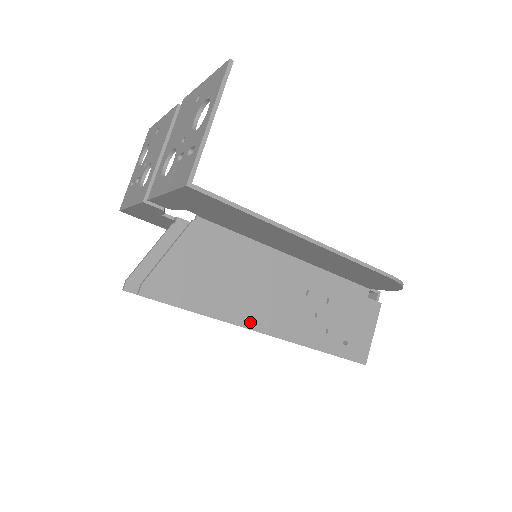
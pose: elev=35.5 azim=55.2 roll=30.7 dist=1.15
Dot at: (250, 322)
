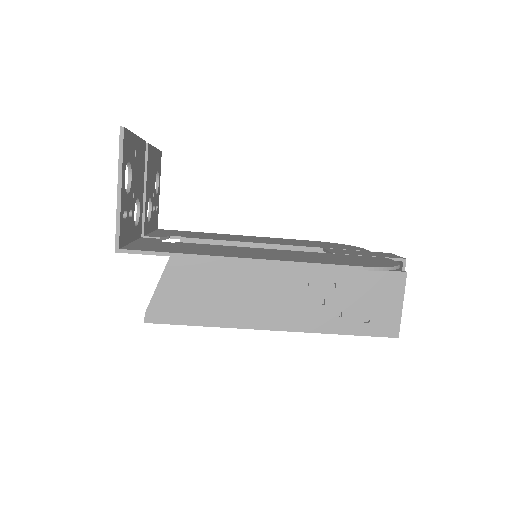
Dot at: (252, 323)
